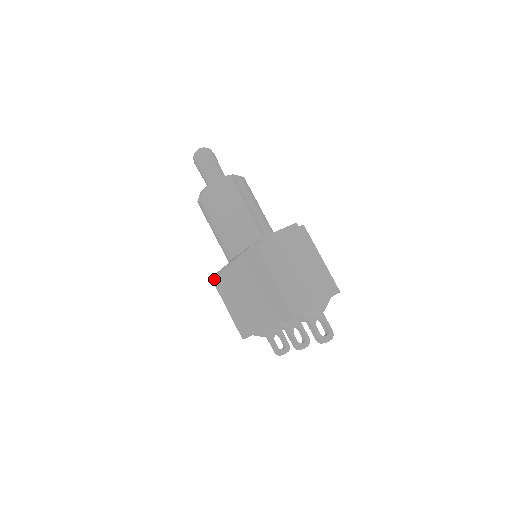
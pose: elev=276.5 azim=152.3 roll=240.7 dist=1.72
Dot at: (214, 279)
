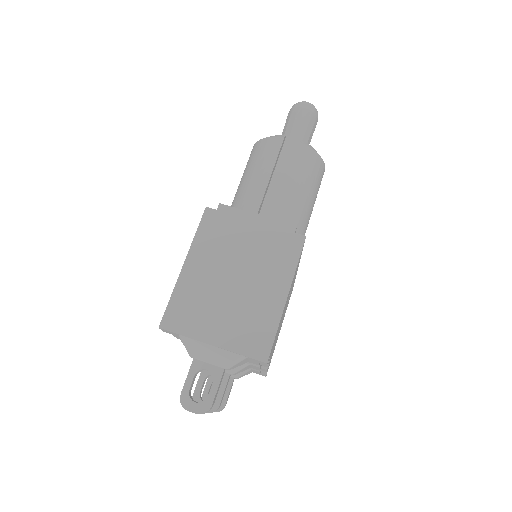
Dot at: occluded
